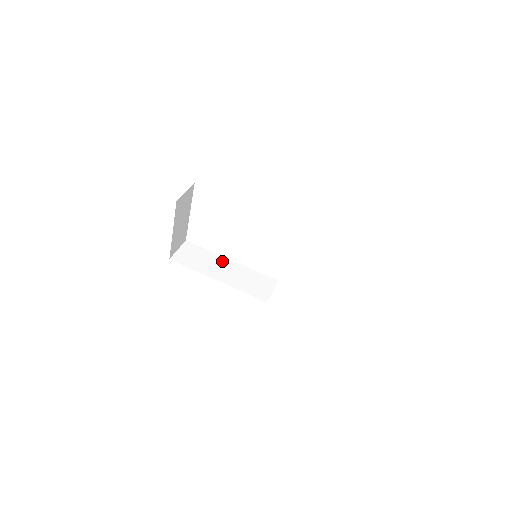
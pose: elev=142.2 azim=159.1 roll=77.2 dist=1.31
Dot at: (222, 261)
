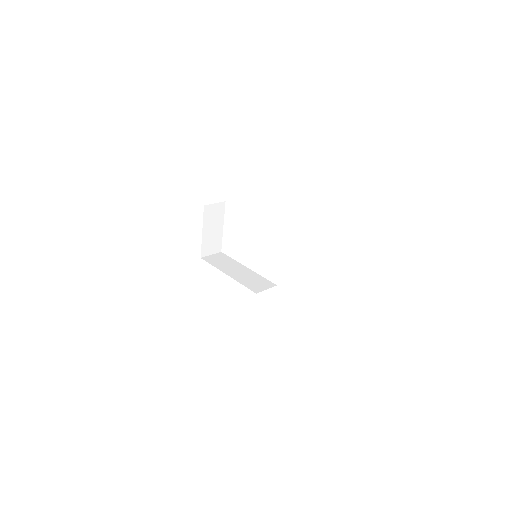
Dot at: (240, 266)
